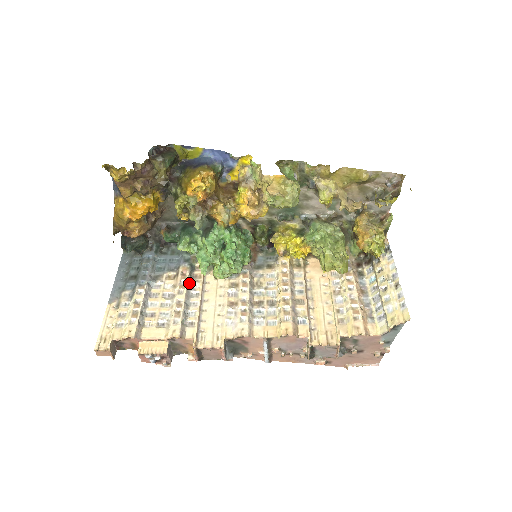
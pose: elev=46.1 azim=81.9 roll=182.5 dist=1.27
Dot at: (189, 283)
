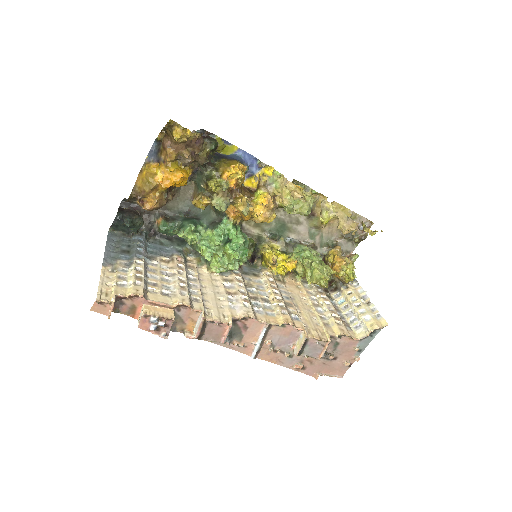
Dot at: (185, 269)
